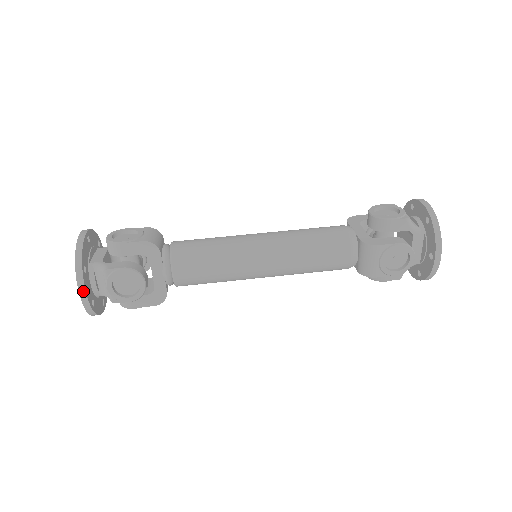
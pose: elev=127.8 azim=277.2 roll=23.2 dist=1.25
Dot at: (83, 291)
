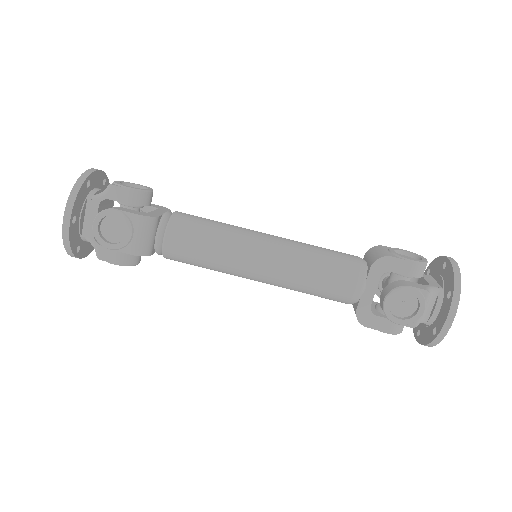
Dot at: (81, 257)
